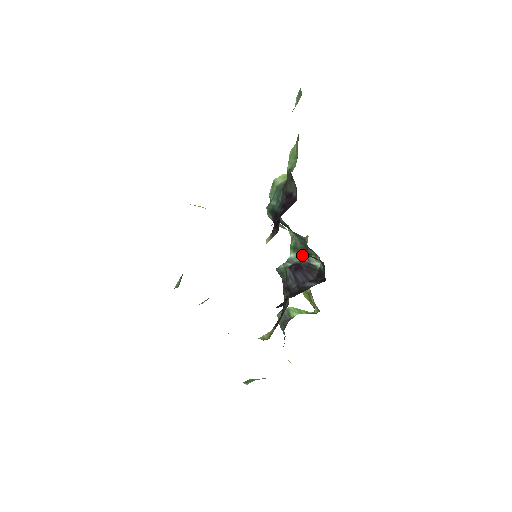
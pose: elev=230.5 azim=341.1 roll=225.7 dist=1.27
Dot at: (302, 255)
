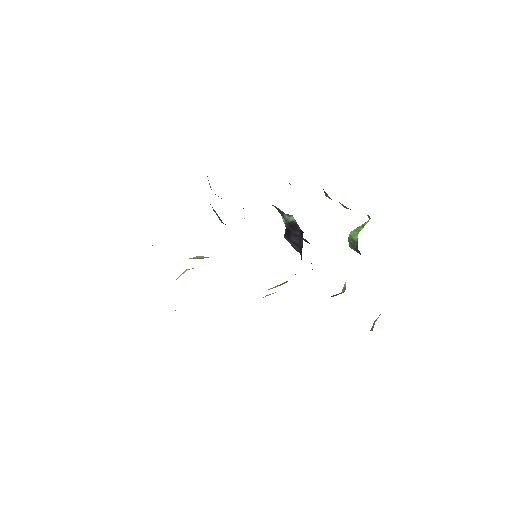
Dot at: occluded
